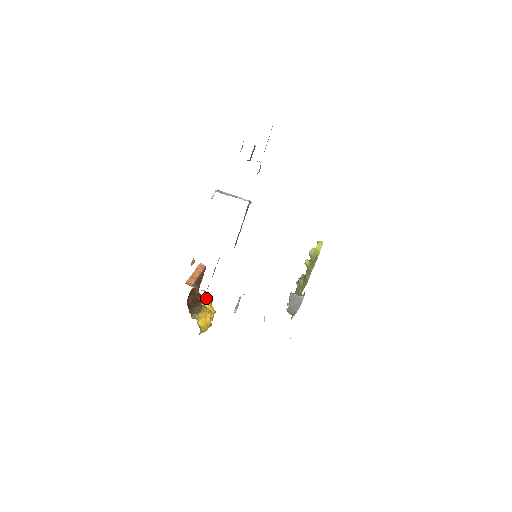
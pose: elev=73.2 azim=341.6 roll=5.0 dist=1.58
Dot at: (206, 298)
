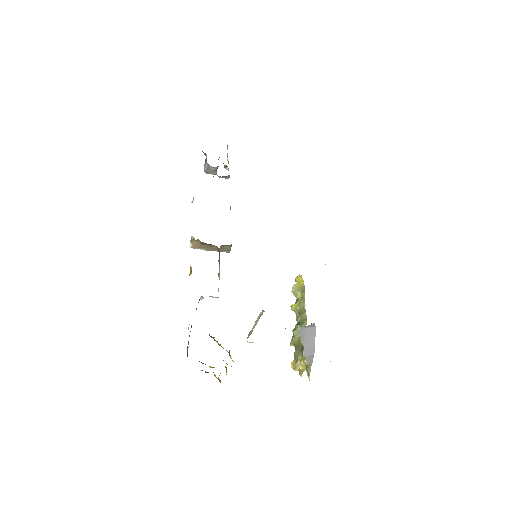
Dot at: occluded
